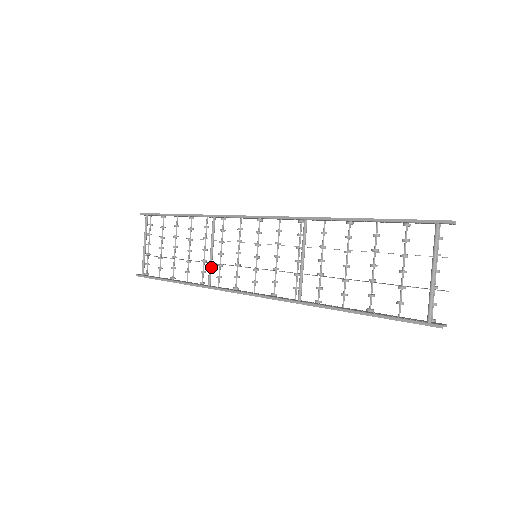
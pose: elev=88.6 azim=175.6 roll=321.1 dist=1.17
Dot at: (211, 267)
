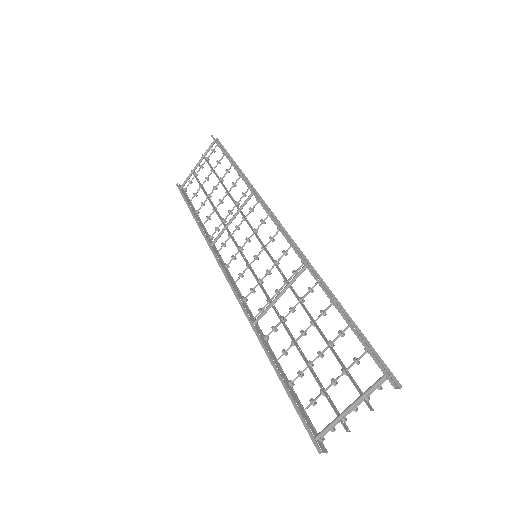
Dot at: (223, 232)
